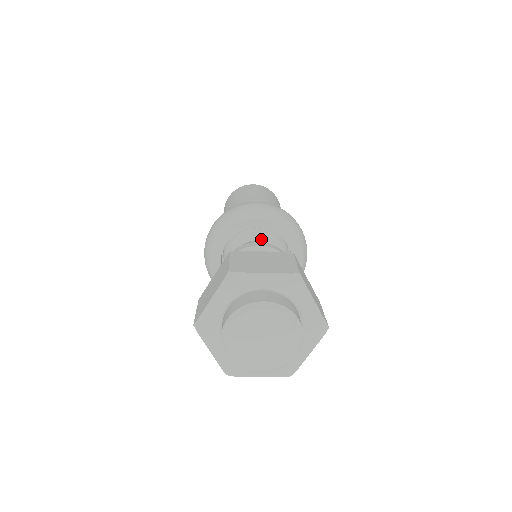
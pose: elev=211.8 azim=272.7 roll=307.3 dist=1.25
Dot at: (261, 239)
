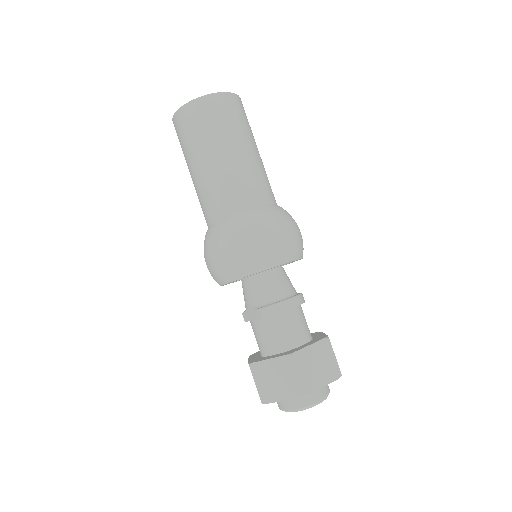
Dot at: occluded
